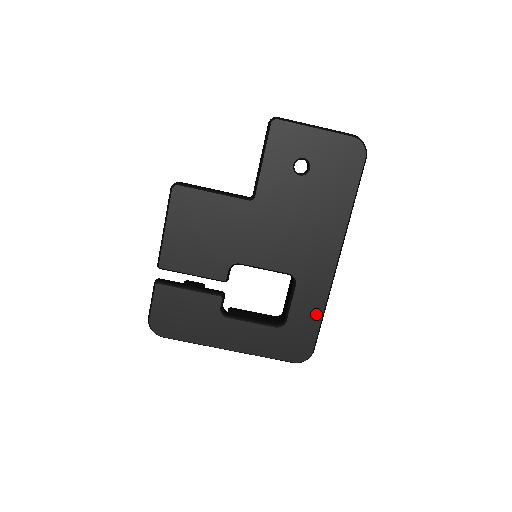
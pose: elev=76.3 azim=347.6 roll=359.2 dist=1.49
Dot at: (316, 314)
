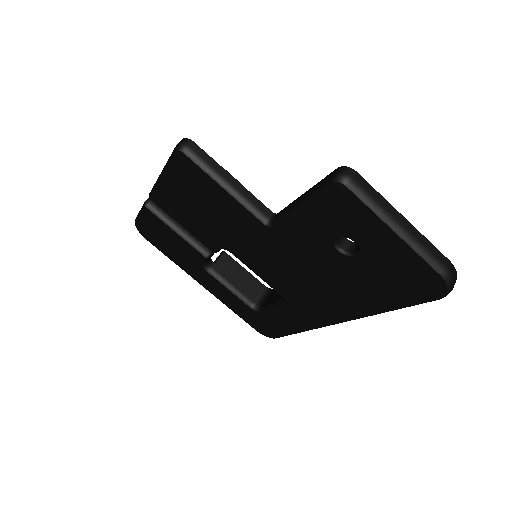
Dot at: (291, 328)
